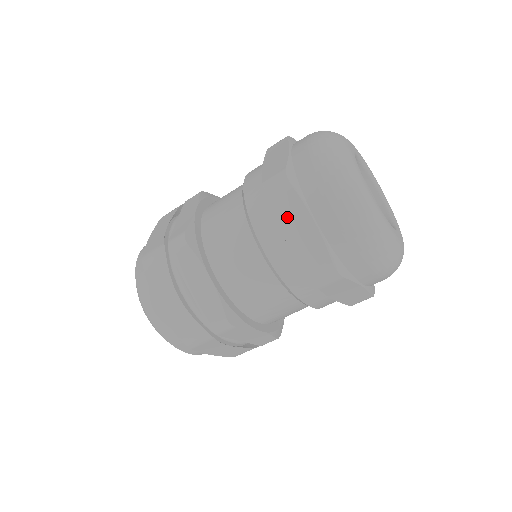
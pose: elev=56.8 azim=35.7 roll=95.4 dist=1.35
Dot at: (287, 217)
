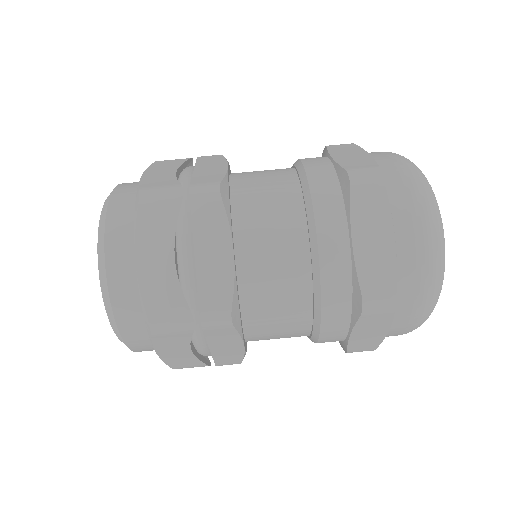
Dot at: (367, 327)
